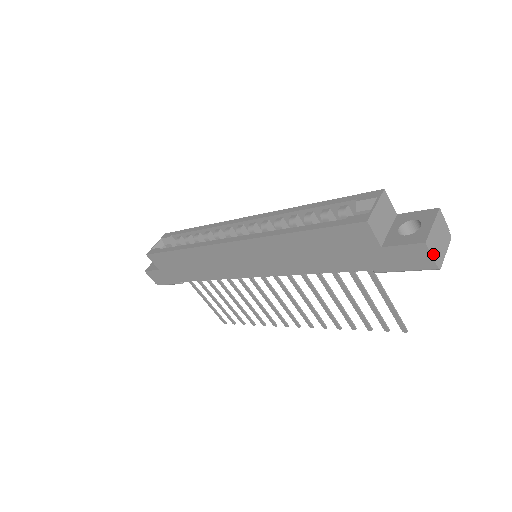
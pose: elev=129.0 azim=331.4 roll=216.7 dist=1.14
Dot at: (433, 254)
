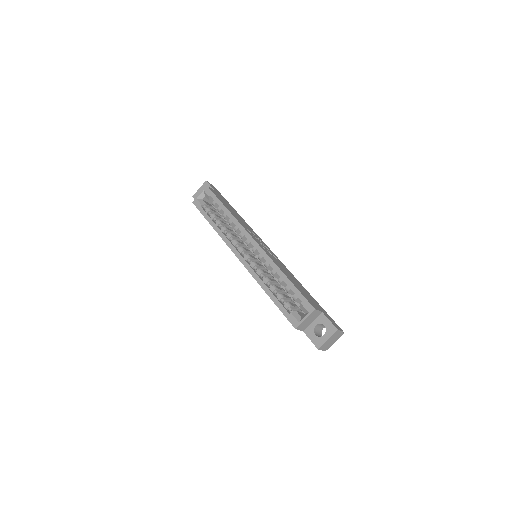
Dot at: (323, 349)
